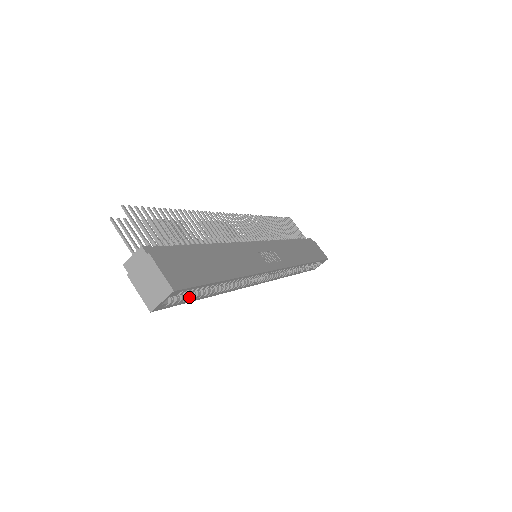
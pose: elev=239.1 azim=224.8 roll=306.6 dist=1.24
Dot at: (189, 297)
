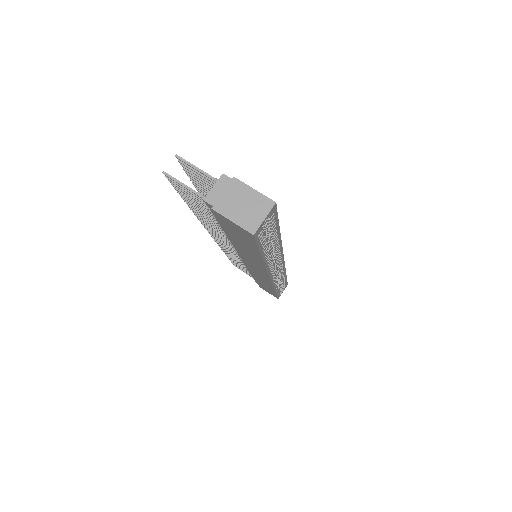
Dot at: (264, 239)
